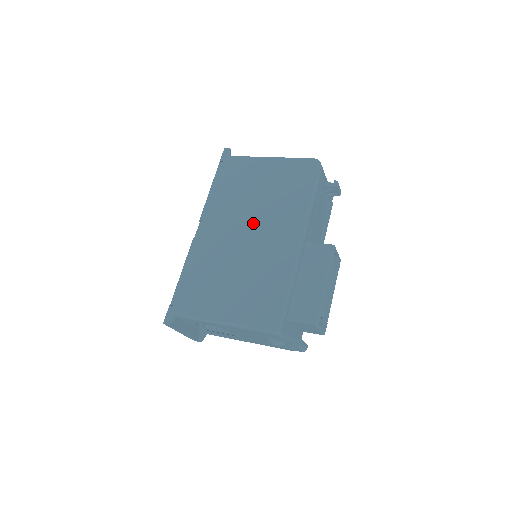
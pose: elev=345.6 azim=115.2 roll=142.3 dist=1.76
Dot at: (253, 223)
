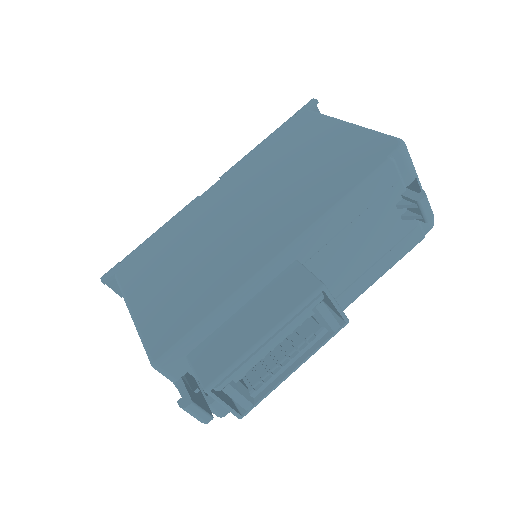
Dot at: (257, 202)
